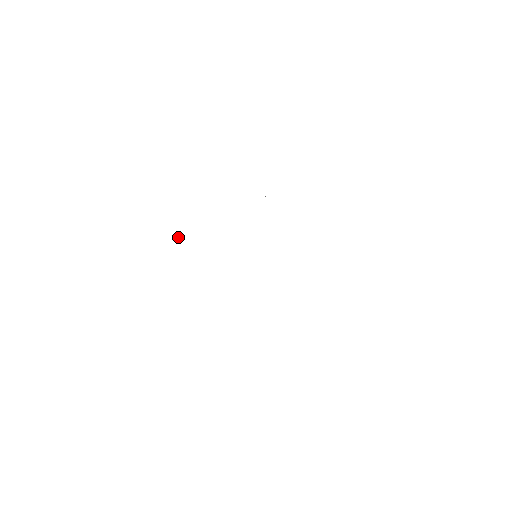
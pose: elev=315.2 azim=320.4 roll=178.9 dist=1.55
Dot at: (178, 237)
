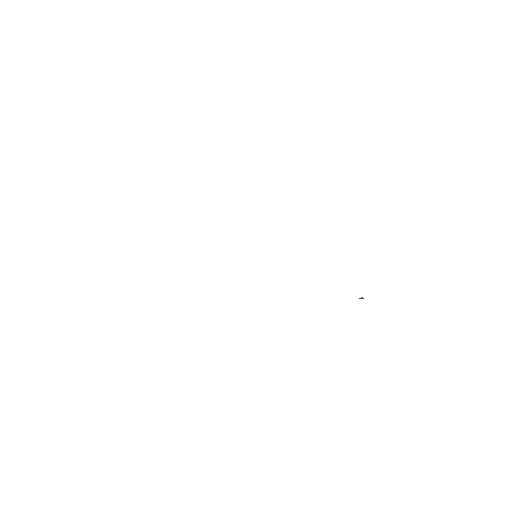
Dot at: occluded
